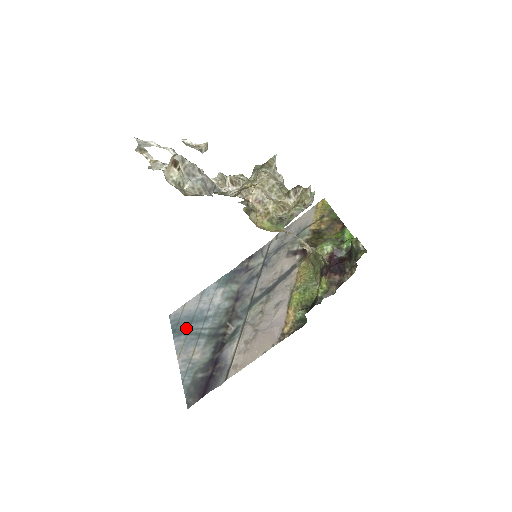
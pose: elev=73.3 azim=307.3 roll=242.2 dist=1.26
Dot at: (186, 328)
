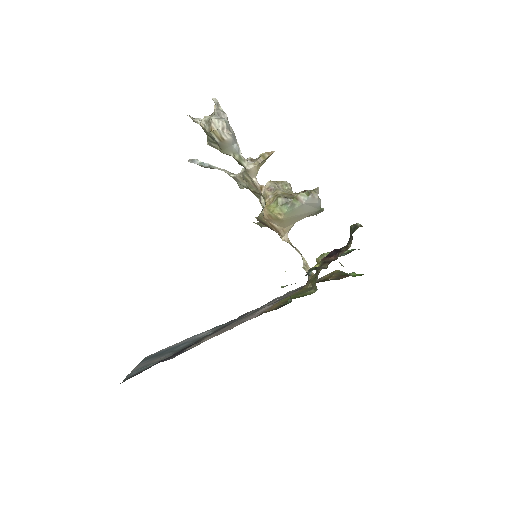
Dot at: (158, 354)
